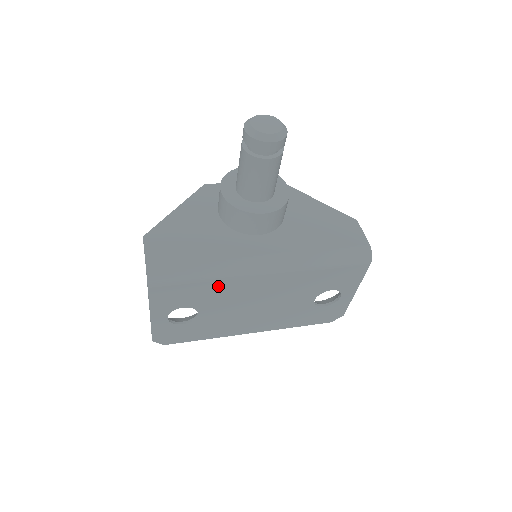
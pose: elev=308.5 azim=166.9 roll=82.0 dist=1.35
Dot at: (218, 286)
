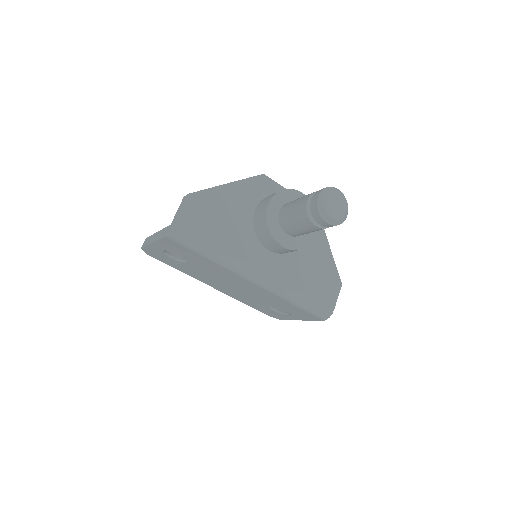
Dot at: (214, 265)
